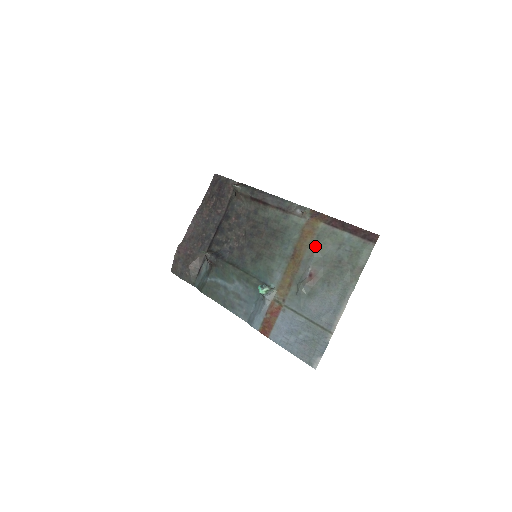
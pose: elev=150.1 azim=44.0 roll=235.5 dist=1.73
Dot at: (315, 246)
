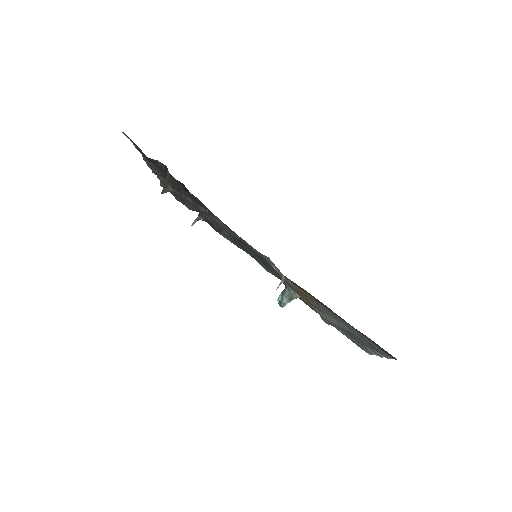
Dot at: (319, 309)
